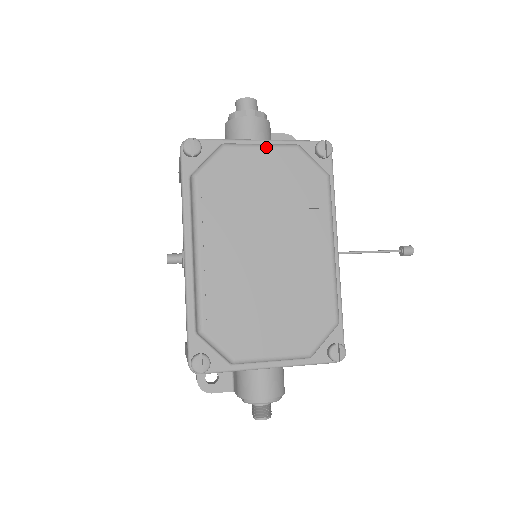
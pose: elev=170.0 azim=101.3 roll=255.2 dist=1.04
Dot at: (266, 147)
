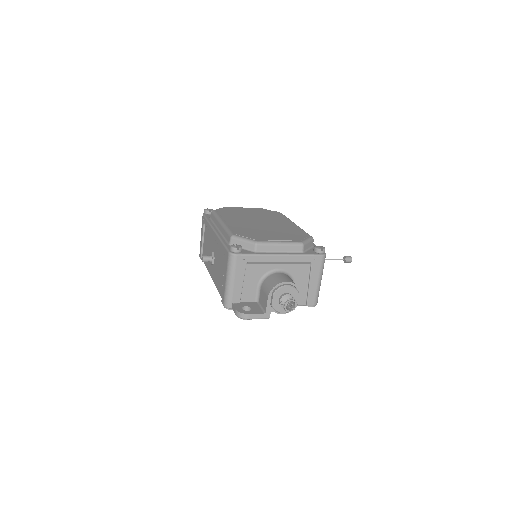
Dot at: occluded
